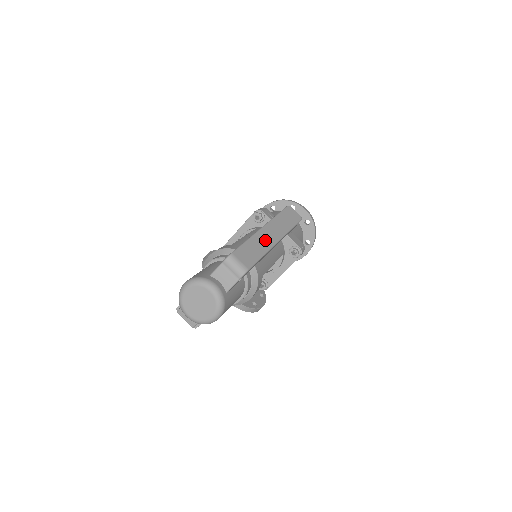
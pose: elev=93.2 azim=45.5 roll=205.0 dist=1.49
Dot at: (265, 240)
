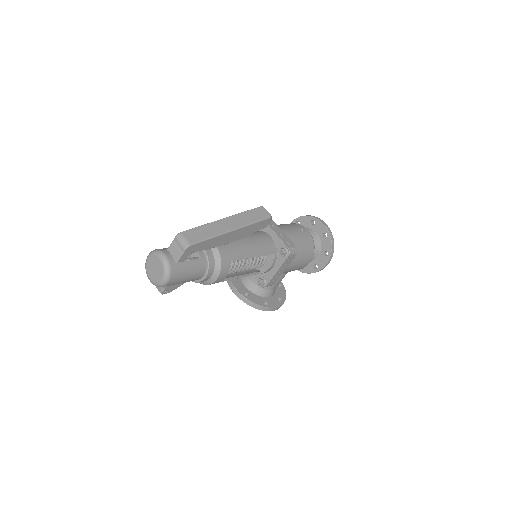
Dot at: (220, 227)
